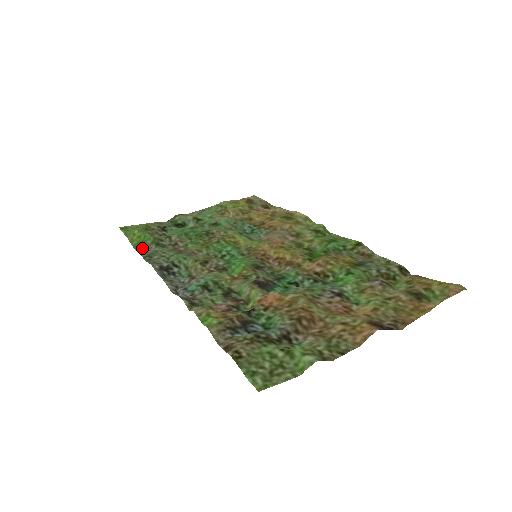
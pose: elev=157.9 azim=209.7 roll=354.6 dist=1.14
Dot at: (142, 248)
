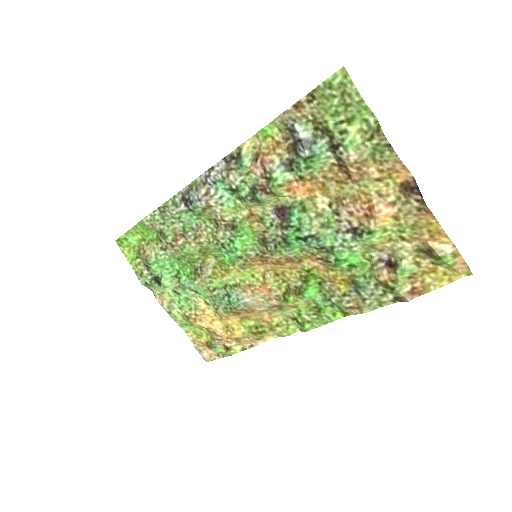
Dot at: (148, 224)
